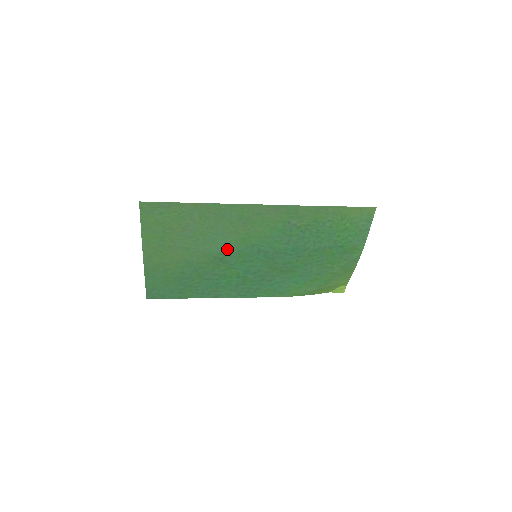
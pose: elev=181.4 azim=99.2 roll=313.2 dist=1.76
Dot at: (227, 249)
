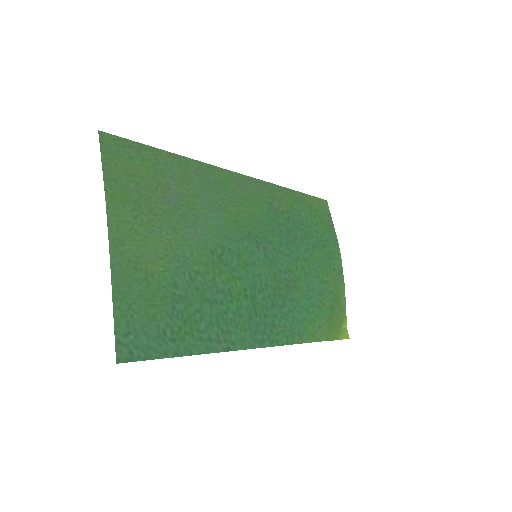
Dot at: (223, 238)
